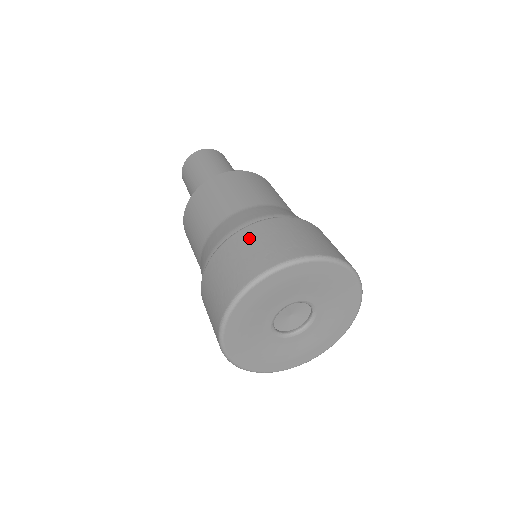
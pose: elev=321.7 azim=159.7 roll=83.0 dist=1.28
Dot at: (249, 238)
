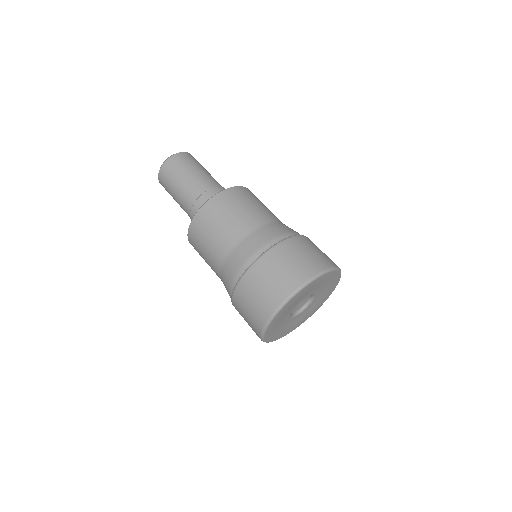
Dot at: (284, 254)
